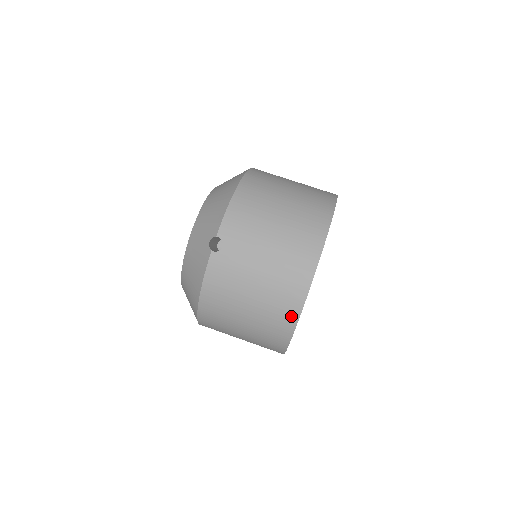
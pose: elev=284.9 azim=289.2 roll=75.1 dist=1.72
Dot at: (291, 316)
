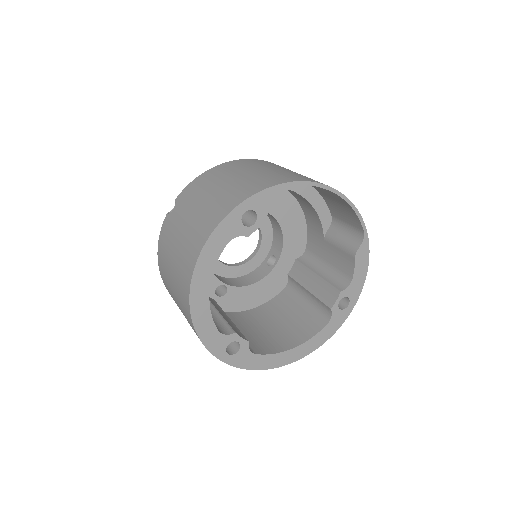
Dot at: (187, 285)
